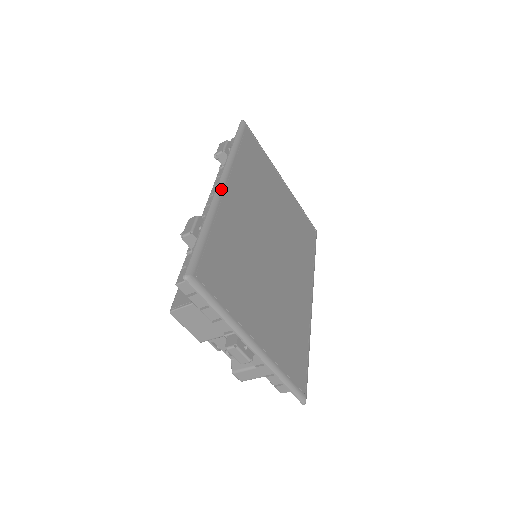
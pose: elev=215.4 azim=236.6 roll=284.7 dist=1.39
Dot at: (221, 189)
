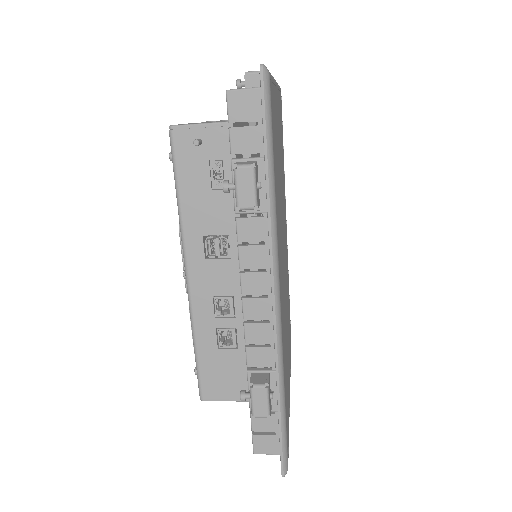
Dot at: (280, 320)
